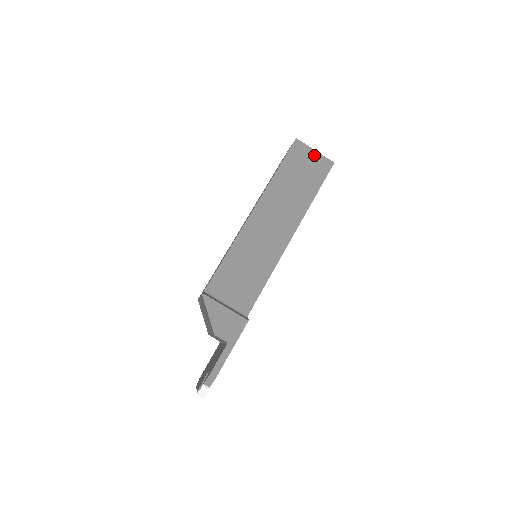
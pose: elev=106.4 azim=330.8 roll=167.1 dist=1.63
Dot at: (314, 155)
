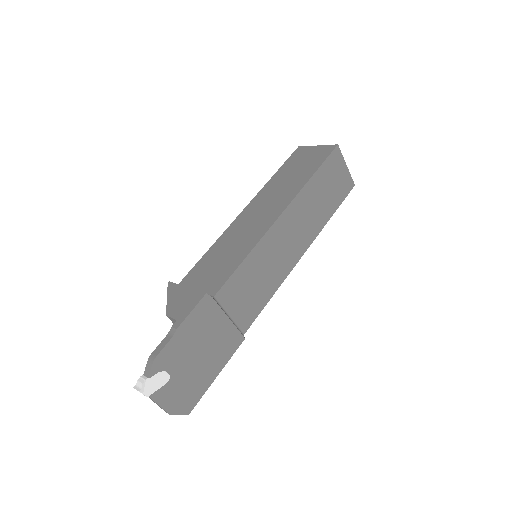
Dot at: (315, 149)
